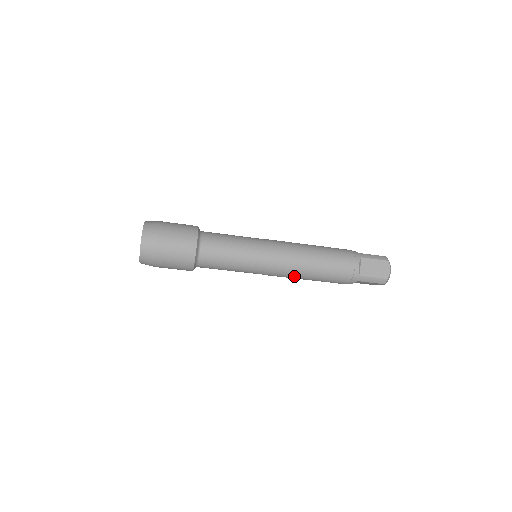
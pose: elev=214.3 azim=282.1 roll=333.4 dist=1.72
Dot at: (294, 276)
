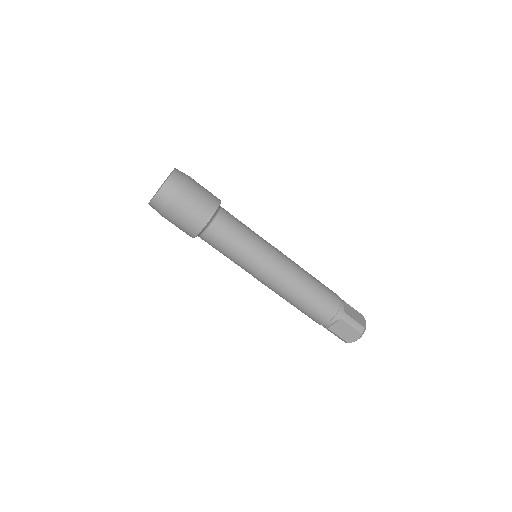
Dot at: (289, 285)
